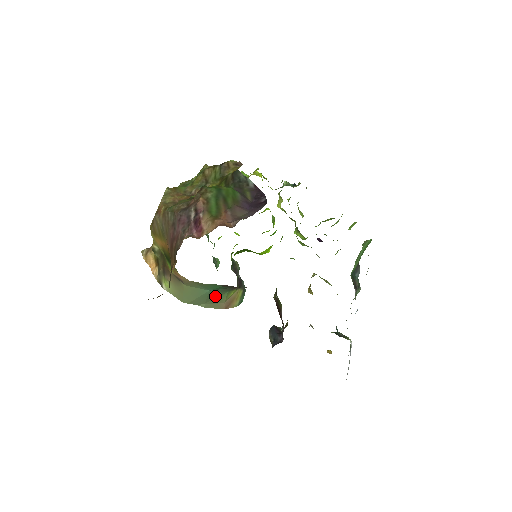
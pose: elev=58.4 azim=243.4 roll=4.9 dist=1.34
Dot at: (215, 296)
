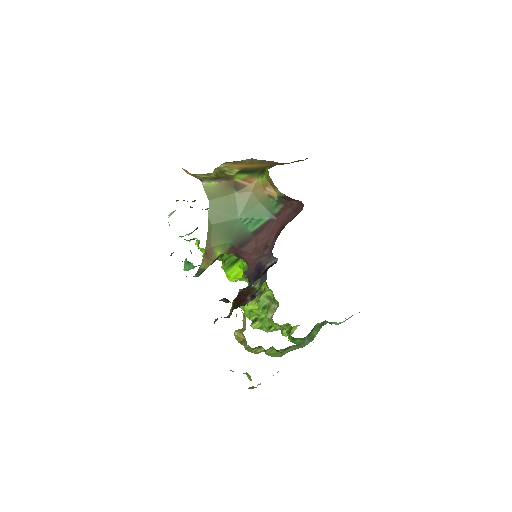
Dot at: (224, 231)
